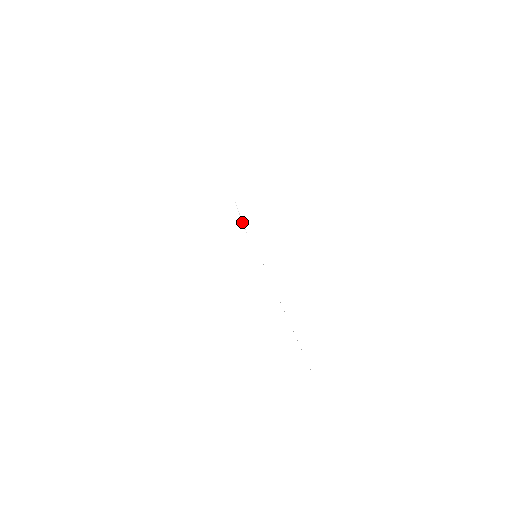
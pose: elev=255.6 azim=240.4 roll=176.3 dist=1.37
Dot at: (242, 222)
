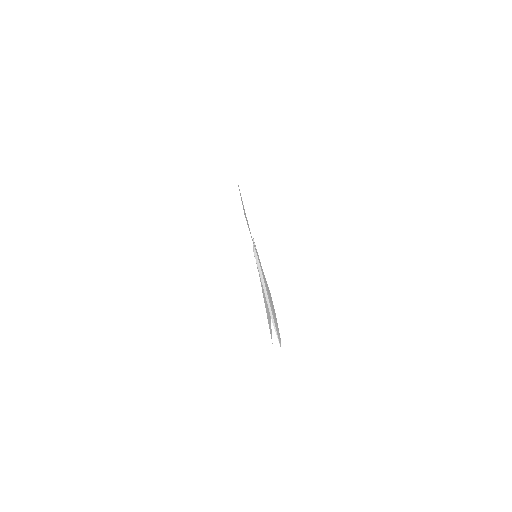
Dot at: (253, 248)
